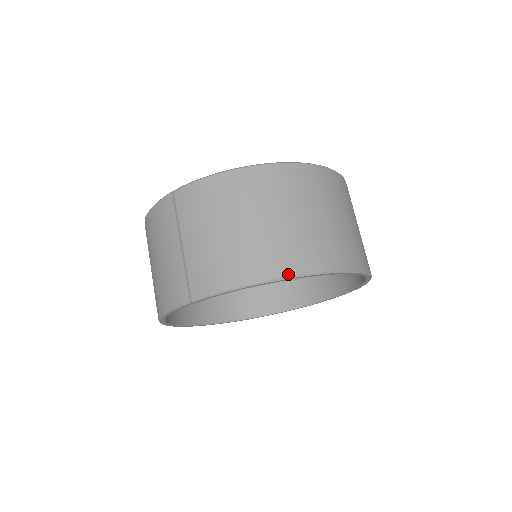
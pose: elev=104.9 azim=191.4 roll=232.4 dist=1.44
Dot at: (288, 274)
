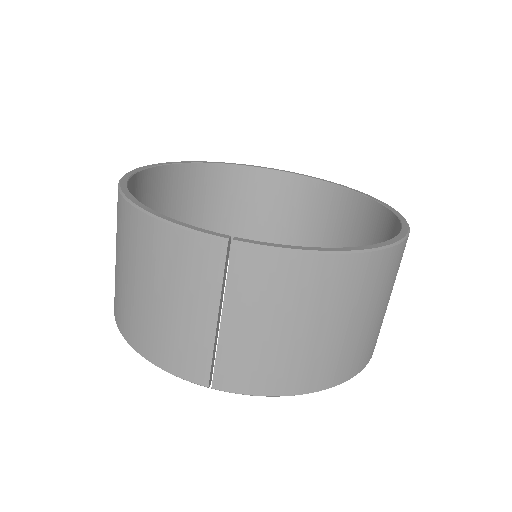
Dot at: (335, 384)
